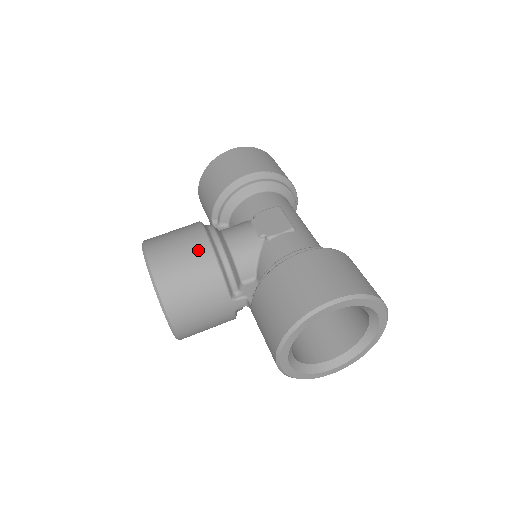
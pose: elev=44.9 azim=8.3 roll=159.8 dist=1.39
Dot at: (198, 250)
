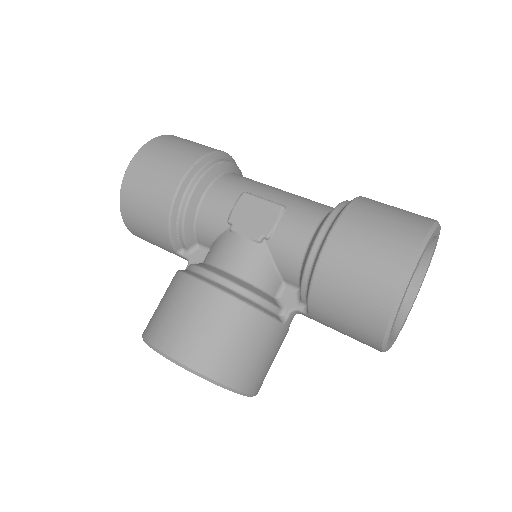
Dot at: (219, 310)
